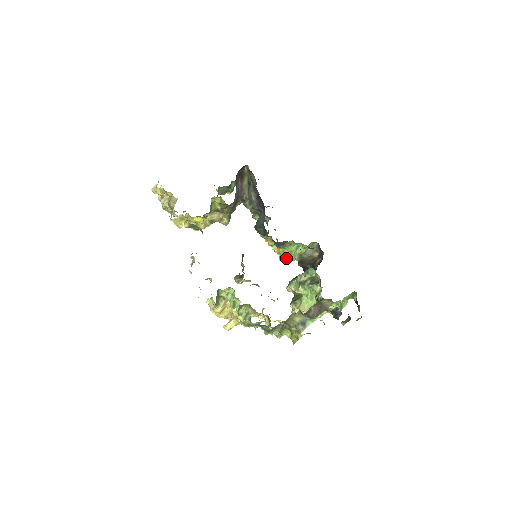
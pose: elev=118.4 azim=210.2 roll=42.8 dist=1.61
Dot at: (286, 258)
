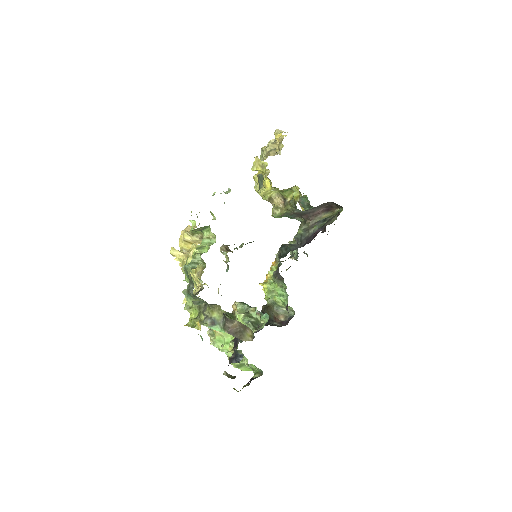
Dot at: (265, 289)
